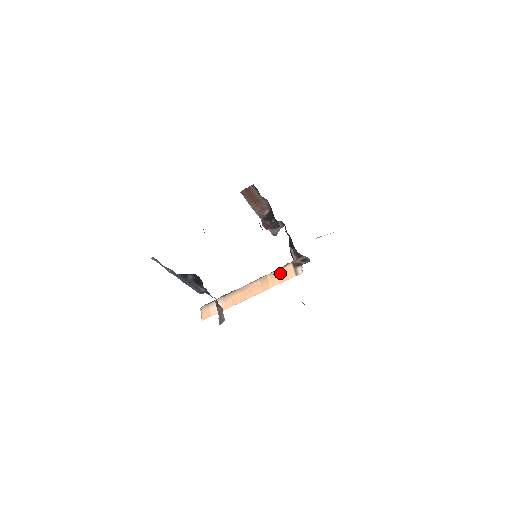
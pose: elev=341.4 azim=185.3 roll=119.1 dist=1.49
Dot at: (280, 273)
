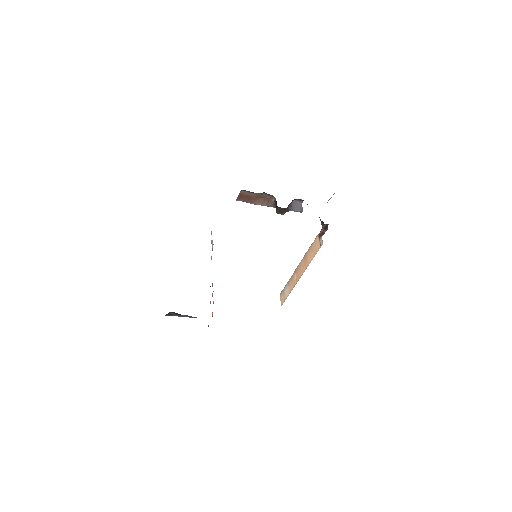
Dot at: (312, 247)
